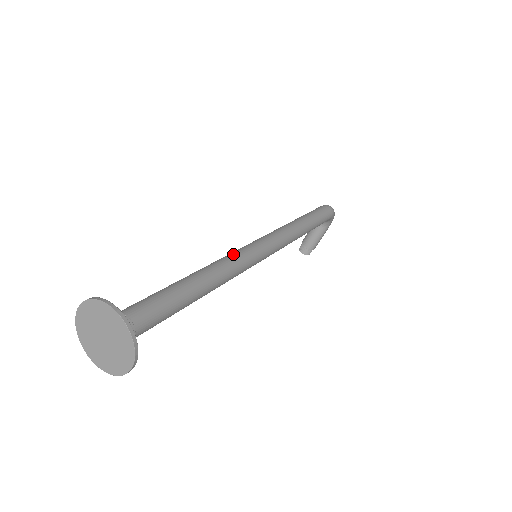
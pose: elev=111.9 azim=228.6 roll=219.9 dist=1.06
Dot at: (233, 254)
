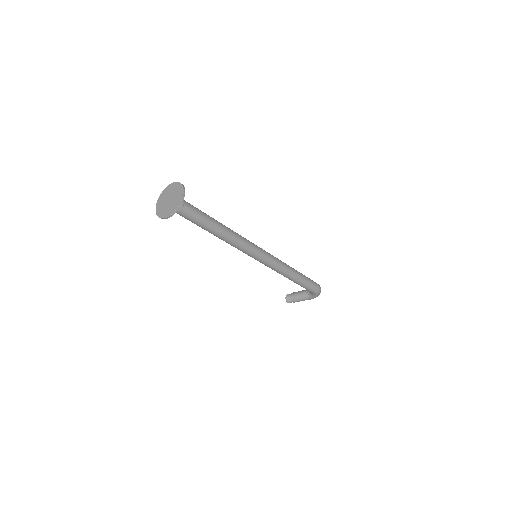
Dot at: (246, 239)
